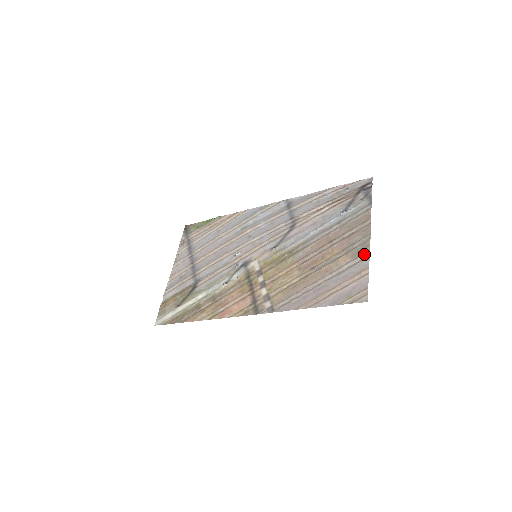
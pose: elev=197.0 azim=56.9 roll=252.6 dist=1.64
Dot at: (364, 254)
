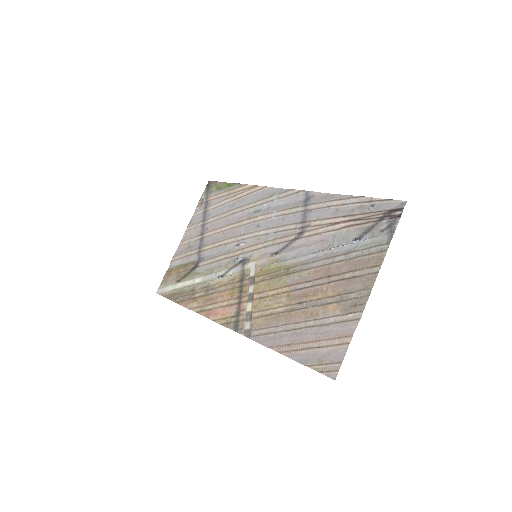
Dot at: (355, 313)
